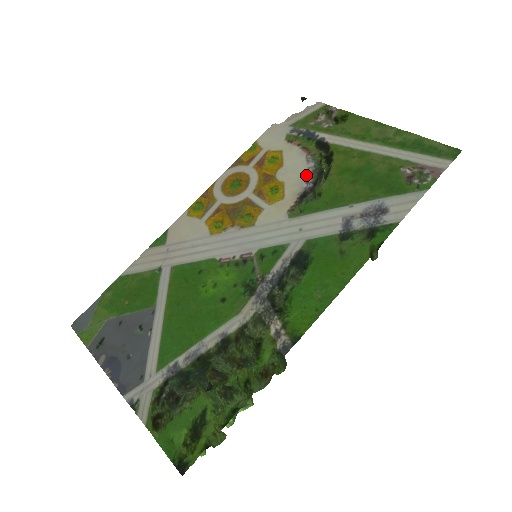
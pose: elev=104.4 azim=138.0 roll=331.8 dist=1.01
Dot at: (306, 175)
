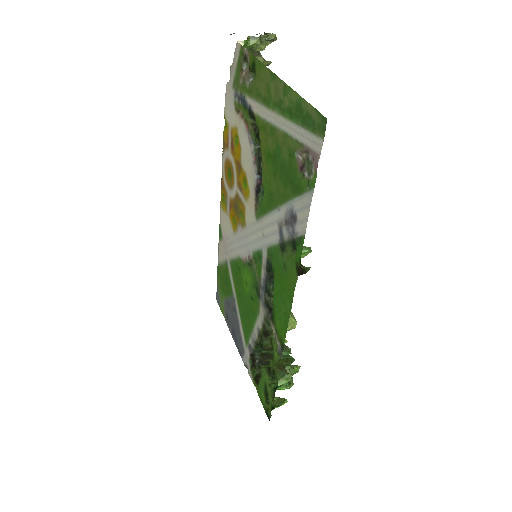
Dot at: (253, 163)
